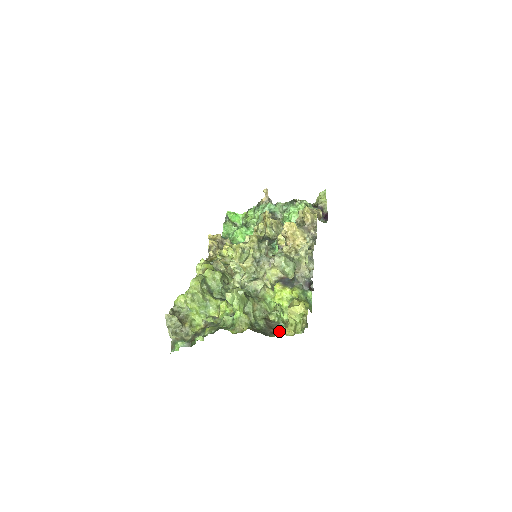
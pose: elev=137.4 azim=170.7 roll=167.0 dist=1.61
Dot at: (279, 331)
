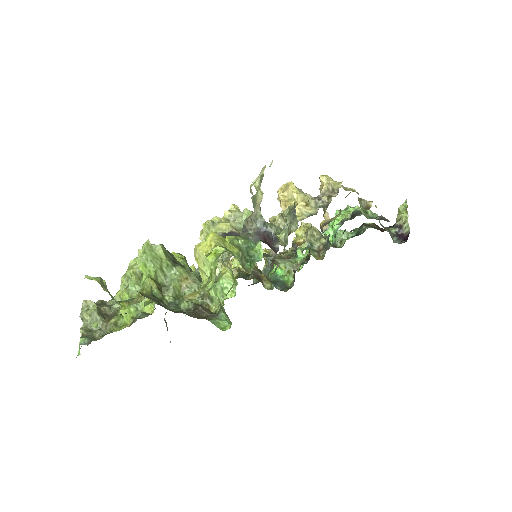
Dot at: occluded
